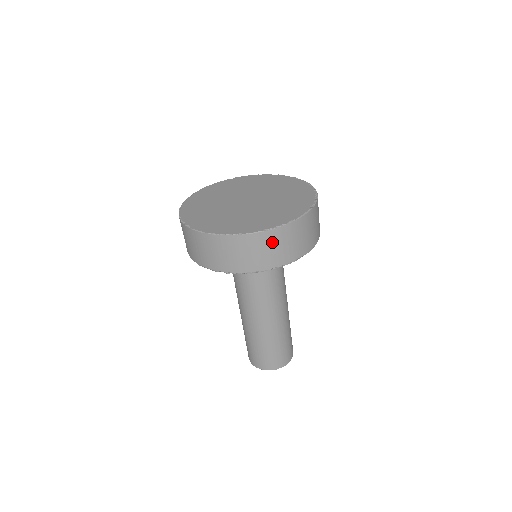
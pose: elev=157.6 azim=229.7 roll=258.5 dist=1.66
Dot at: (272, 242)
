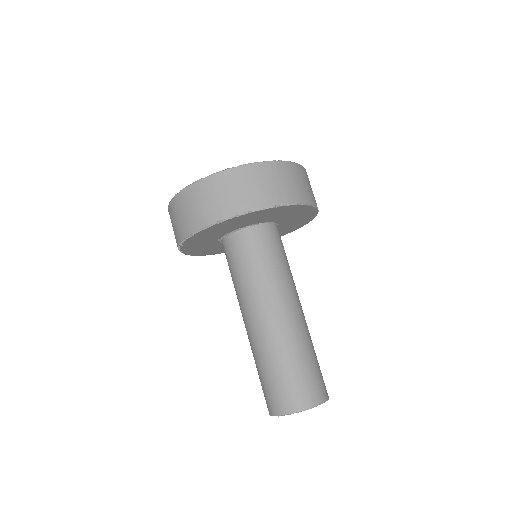
Dot at: (270, 175)
